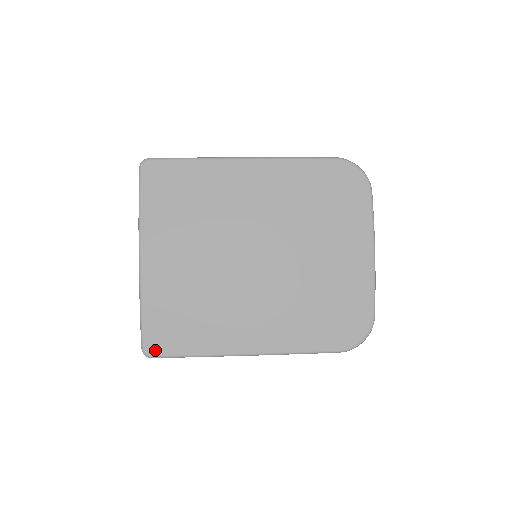
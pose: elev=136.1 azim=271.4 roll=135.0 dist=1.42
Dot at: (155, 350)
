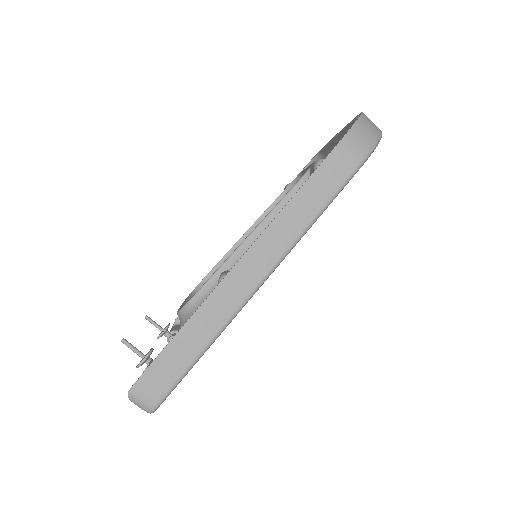
Dot at: occluded
